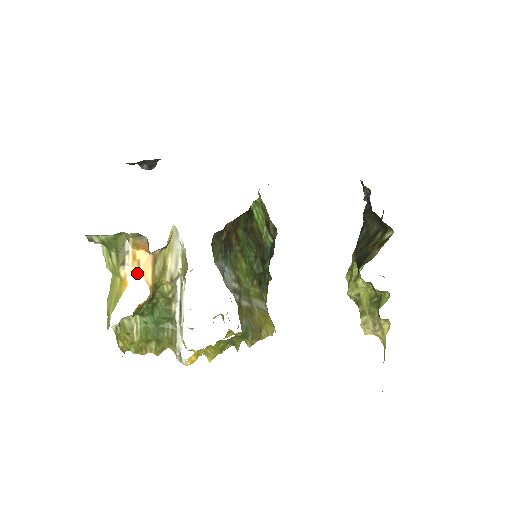
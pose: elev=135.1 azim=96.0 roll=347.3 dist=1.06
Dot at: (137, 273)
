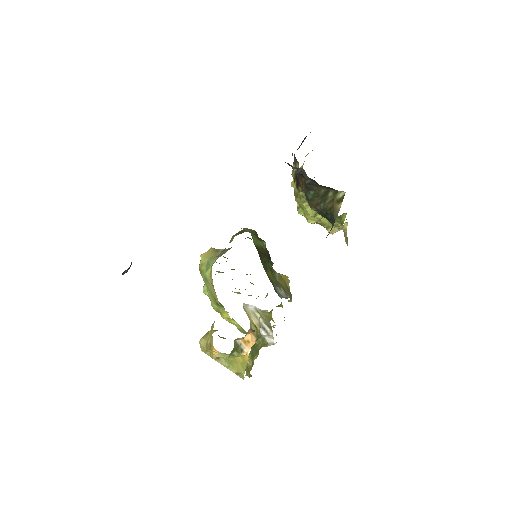
Dot at: (251, 346)
